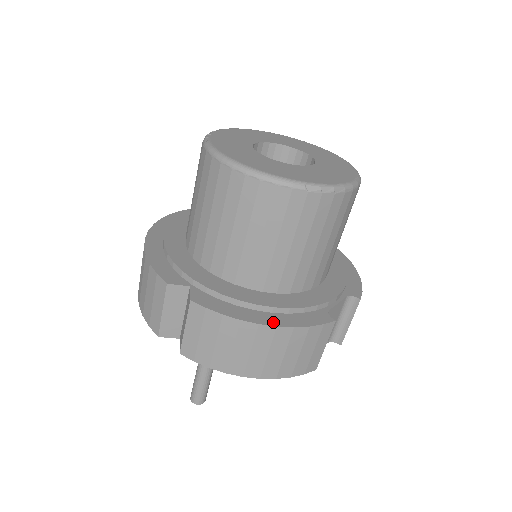
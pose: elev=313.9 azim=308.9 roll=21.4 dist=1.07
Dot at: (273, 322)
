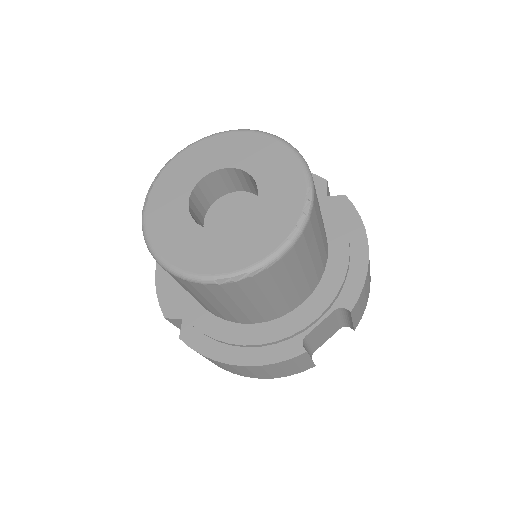
Dot at: (242, 361)
